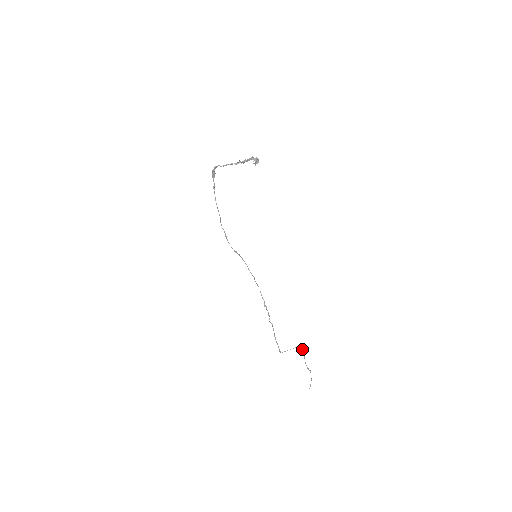
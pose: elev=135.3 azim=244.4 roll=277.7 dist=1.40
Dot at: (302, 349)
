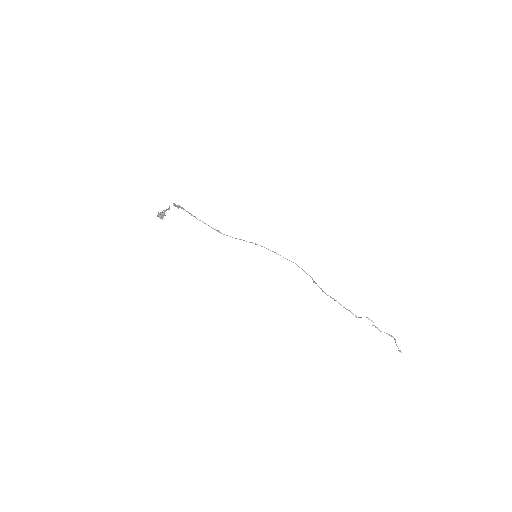
Dot at: occluded
